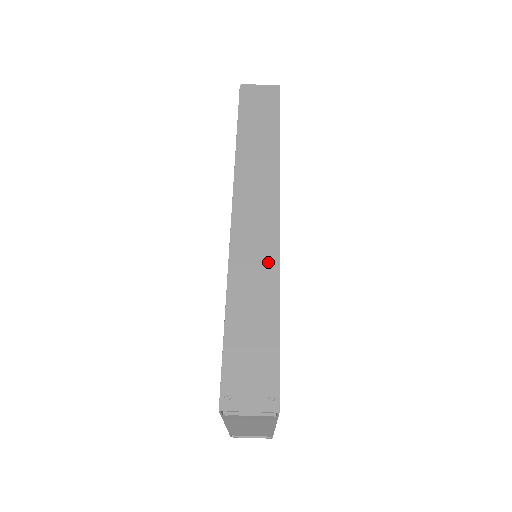
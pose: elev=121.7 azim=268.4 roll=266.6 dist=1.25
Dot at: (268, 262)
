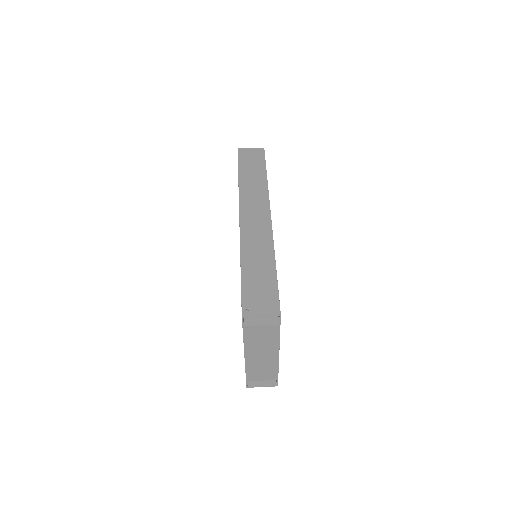
Dot at: (266, 240)
